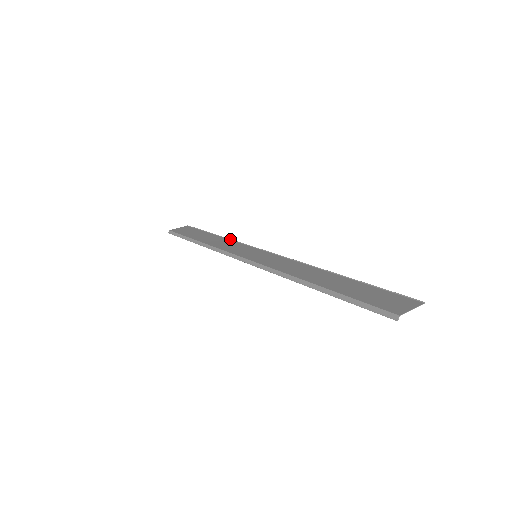
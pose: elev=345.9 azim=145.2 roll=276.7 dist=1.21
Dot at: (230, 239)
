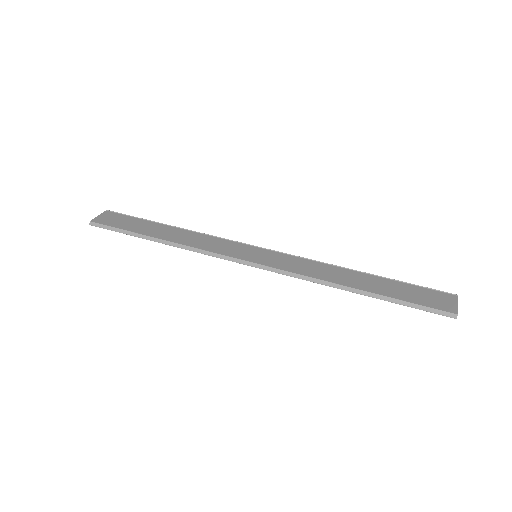
Dot at: (195, 231)
